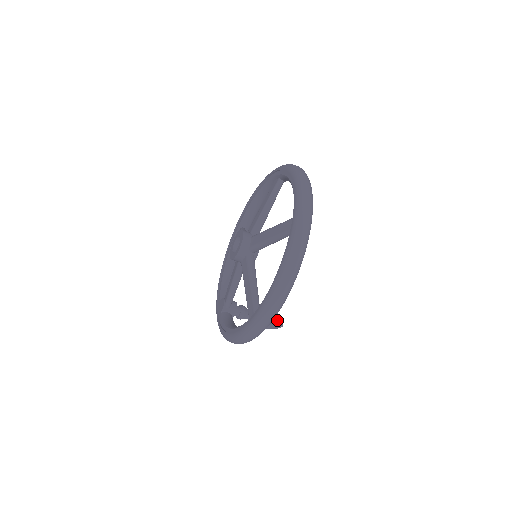
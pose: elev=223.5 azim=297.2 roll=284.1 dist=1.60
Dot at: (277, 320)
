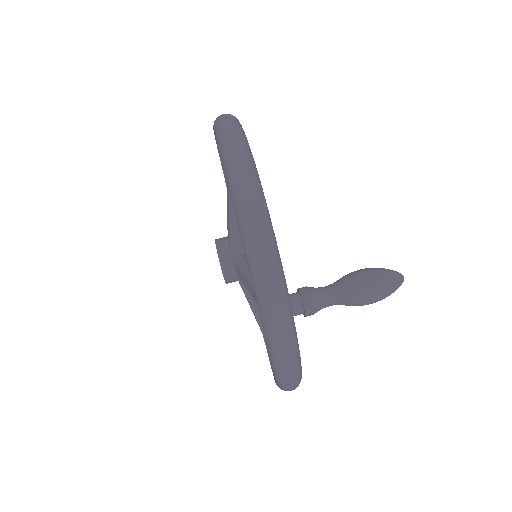
Dot at: occluded
